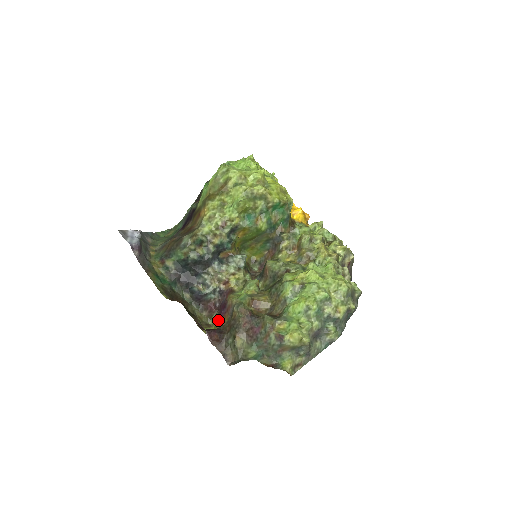
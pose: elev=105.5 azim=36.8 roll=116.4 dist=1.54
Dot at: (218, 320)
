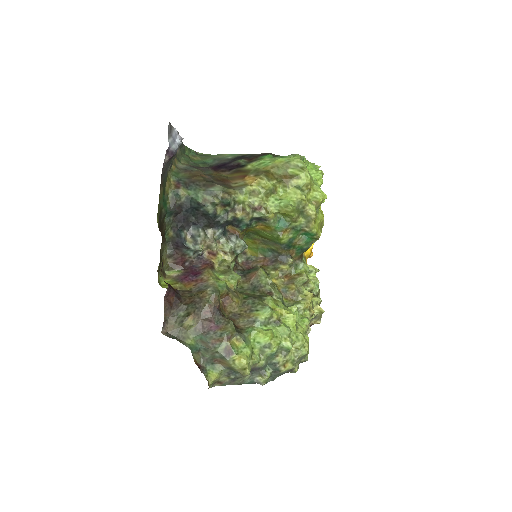
Dot at: (179, 280)
